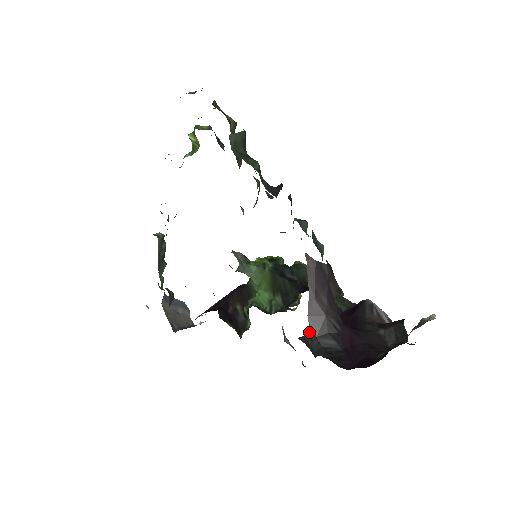
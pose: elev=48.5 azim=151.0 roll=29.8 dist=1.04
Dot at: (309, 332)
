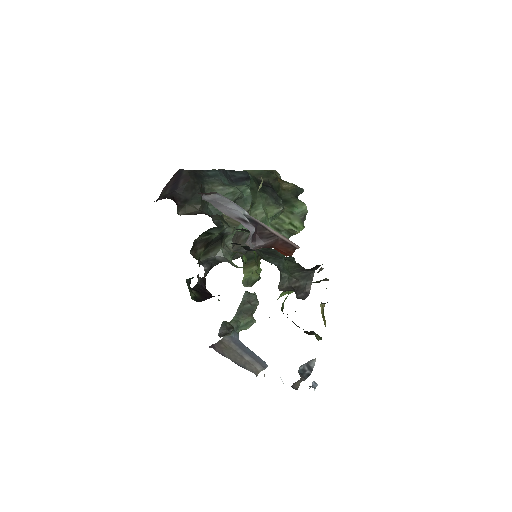
Dot at: occluded
